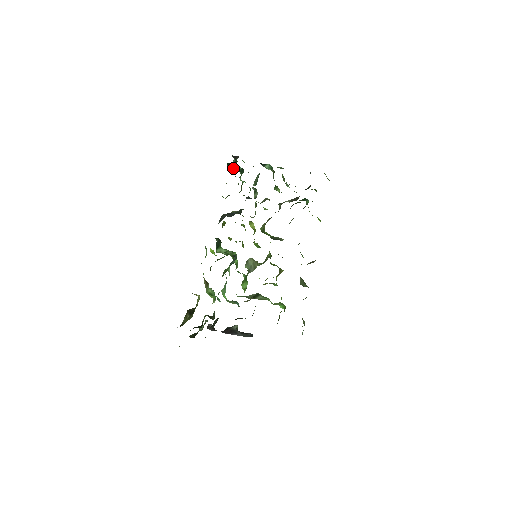
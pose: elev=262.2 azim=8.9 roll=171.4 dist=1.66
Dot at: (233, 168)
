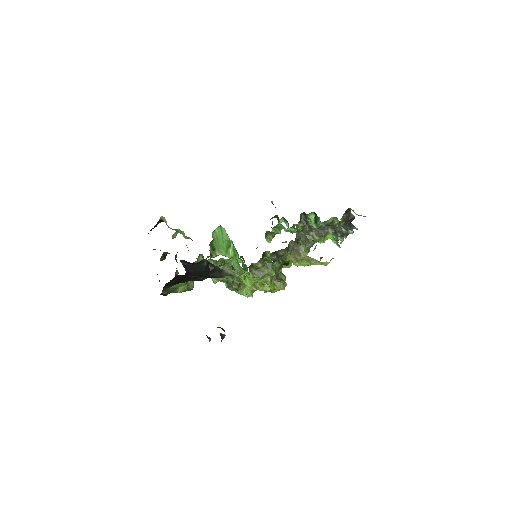
Dot at: (280, 221)
